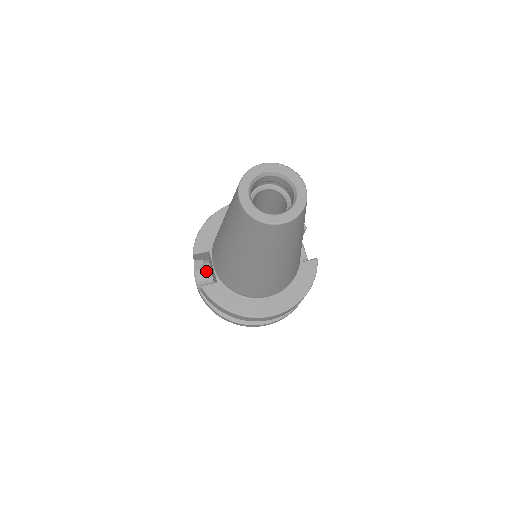
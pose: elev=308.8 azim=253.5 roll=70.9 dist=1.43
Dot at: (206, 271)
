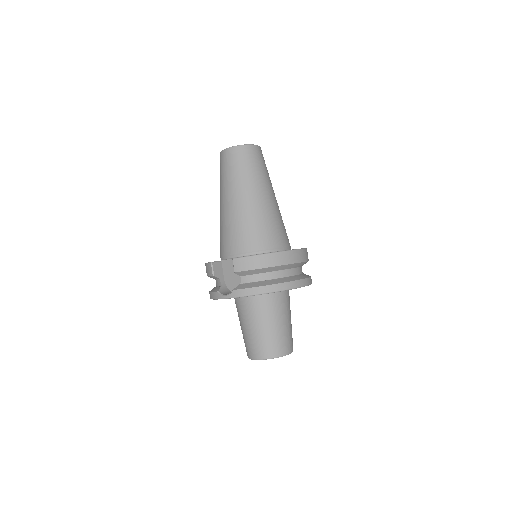
Dot at: (228, 292)
